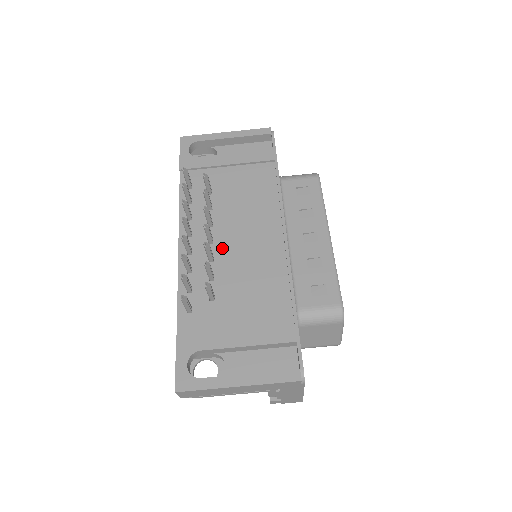
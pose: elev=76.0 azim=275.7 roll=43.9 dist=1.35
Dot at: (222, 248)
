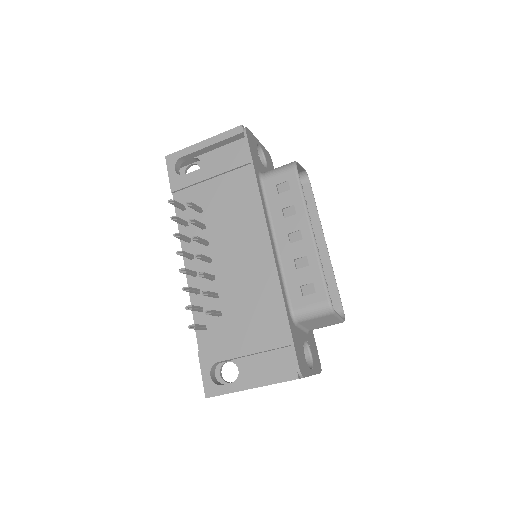
Dot at: (220, 265)
